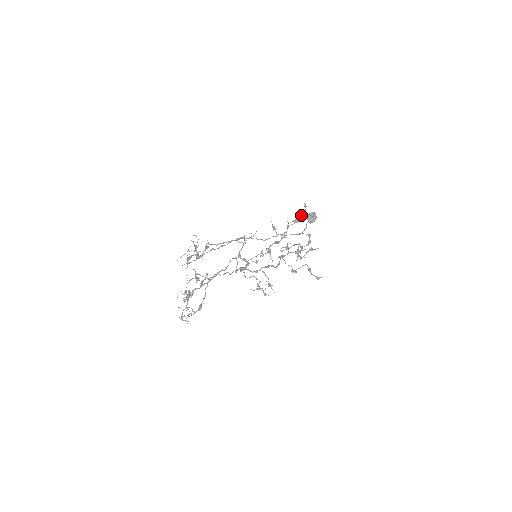
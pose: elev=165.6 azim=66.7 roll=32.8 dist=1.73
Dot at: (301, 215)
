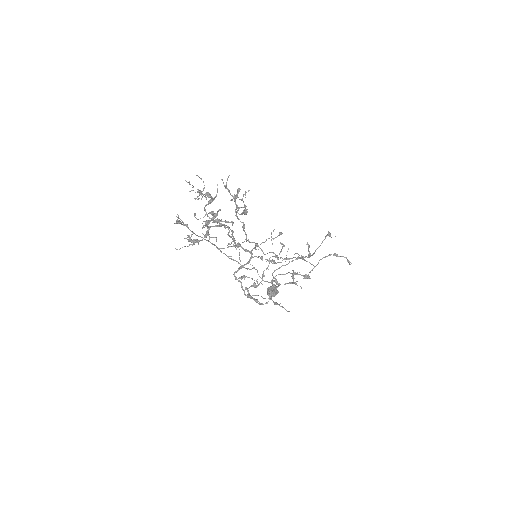
Dot at: occluded
